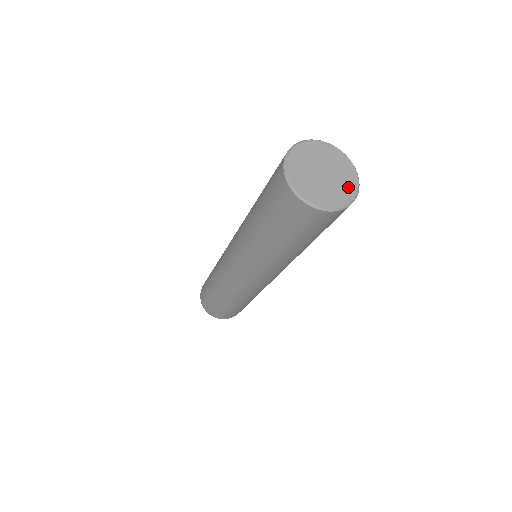
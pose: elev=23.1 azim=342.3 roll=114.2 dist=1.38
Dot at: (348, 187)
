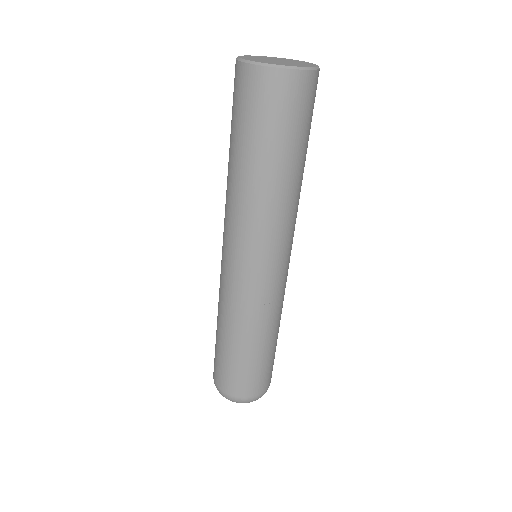
Dot at: (303, 62)
